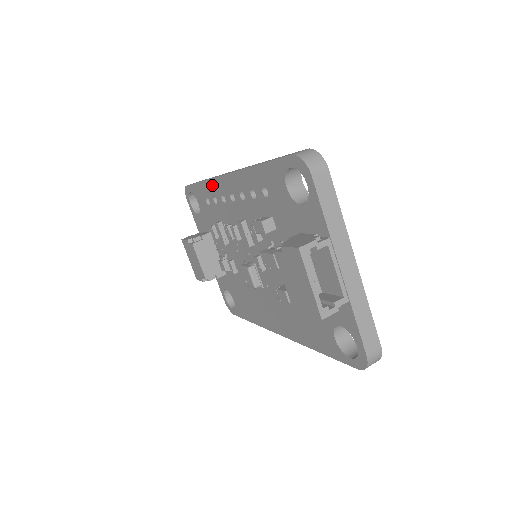
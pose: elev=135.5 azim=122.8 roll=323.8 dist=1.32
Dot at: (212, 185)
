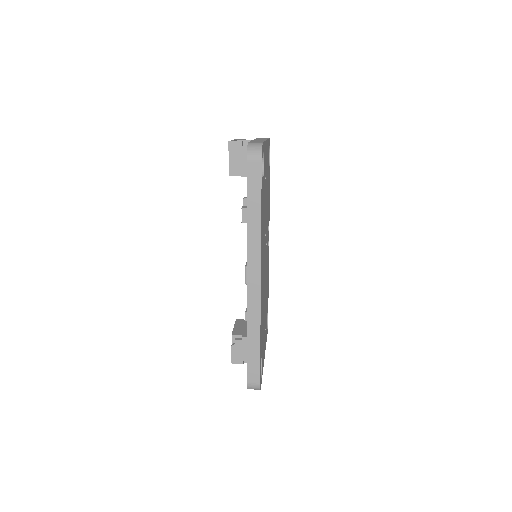
Dot at: occluded
